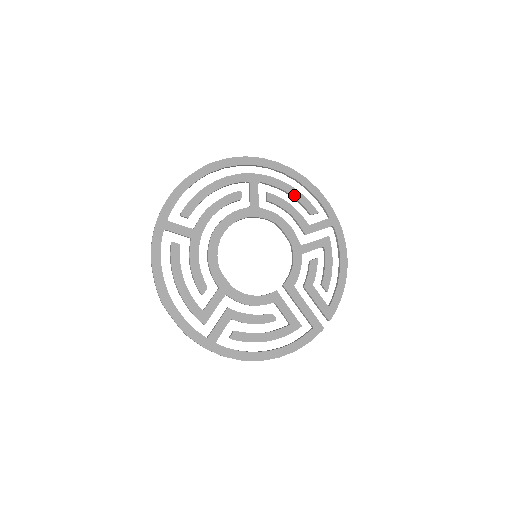
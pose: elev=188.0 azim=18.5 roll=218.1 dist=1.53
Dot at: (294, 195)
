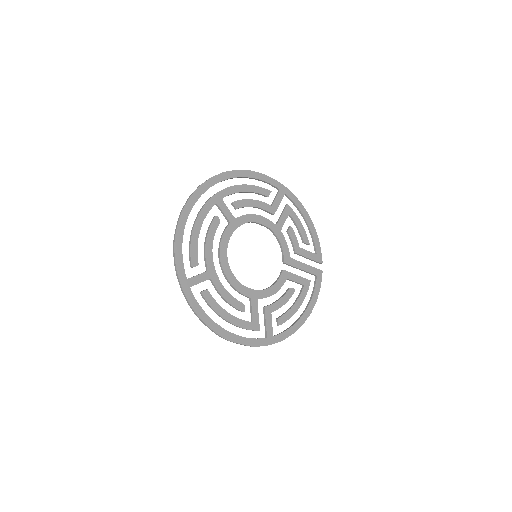
Dot at: (249, 190)
